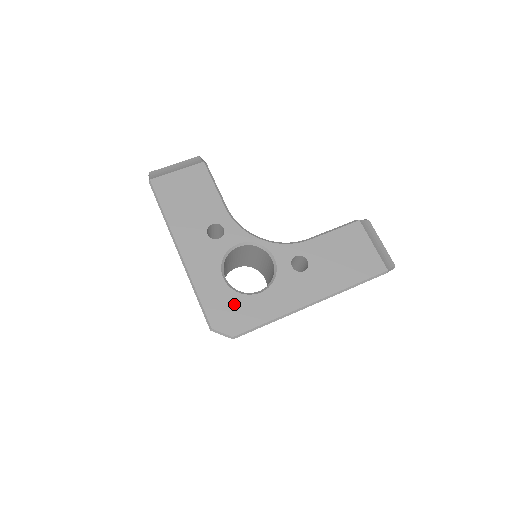
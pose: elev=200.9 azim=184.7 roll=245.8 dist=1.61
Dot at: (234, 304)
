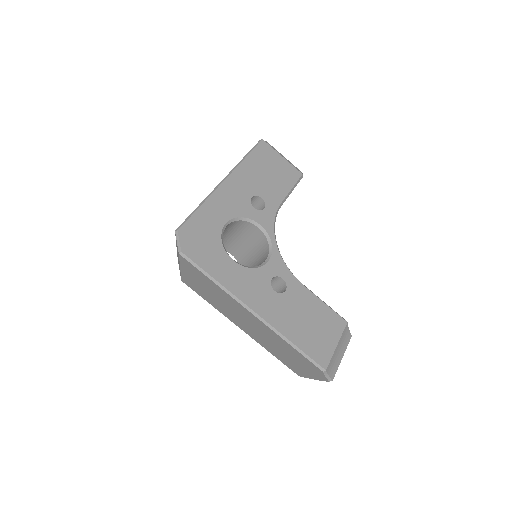
Dot at: (210, 241)
